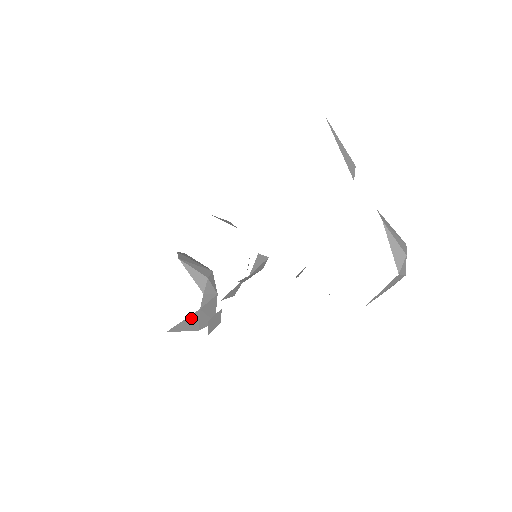
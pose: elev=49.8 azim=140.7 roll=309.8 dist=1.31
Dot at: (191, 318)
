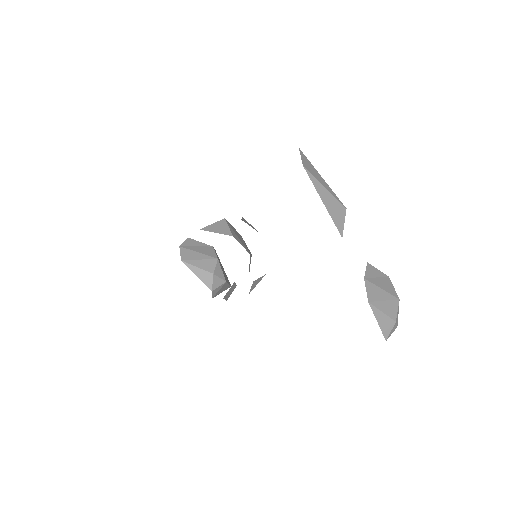
Dot at: occluded
